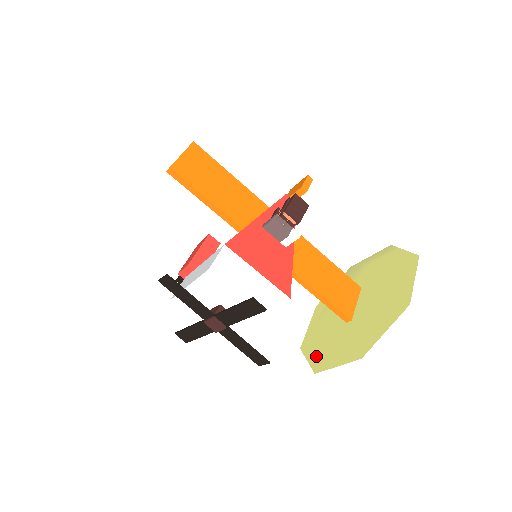
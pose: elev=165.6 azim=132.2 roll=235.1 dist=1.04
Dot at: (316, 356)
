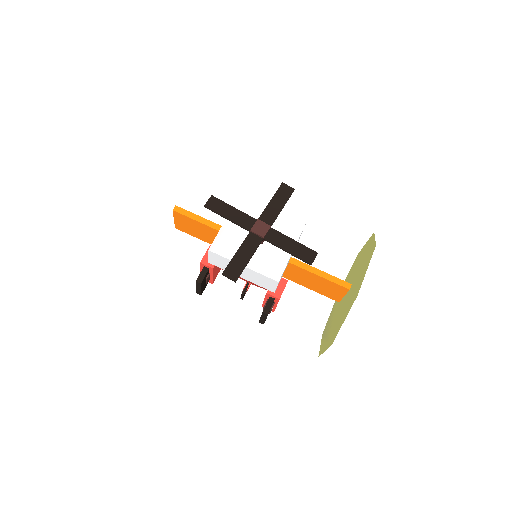
Dot at: (348, 308)
